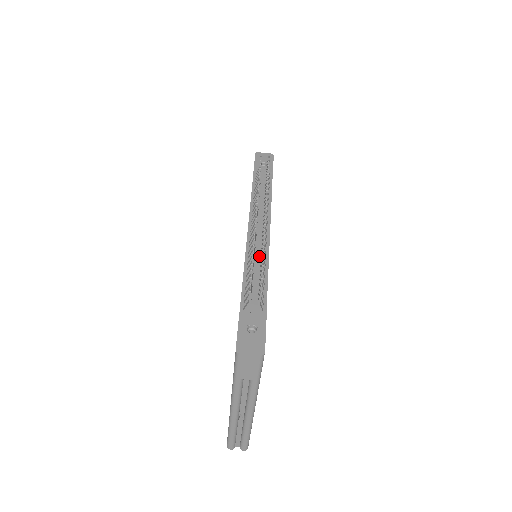
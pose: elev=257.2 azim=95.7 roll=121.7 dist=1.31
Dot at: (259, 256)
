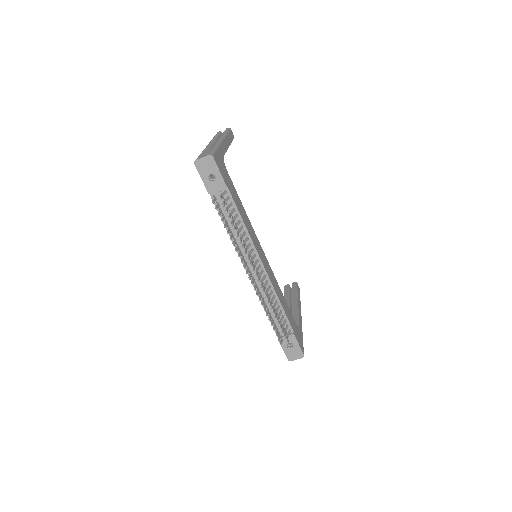
Dot at: occluded
